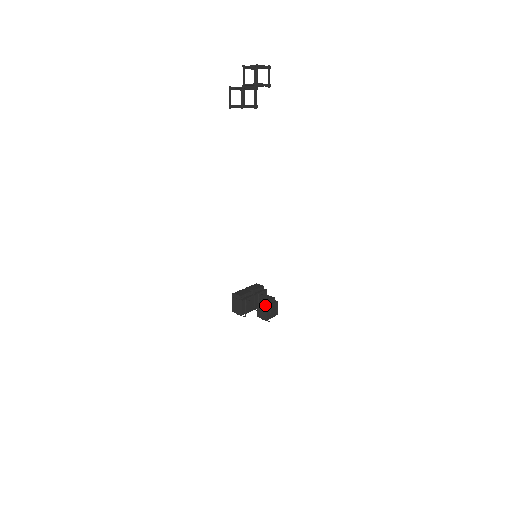
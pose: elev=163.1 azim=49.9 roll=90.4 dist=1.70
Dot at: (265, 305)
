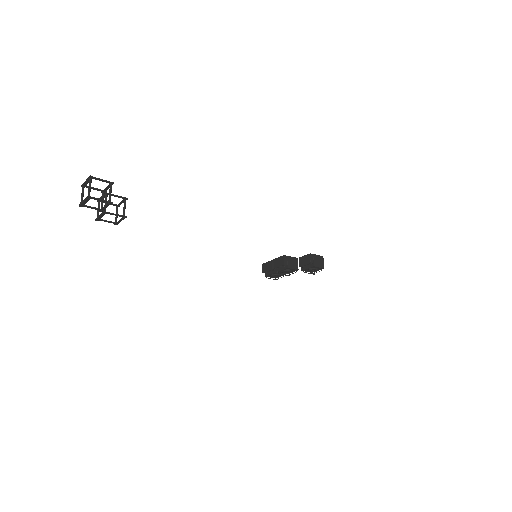
Dot at: (301, 267)
